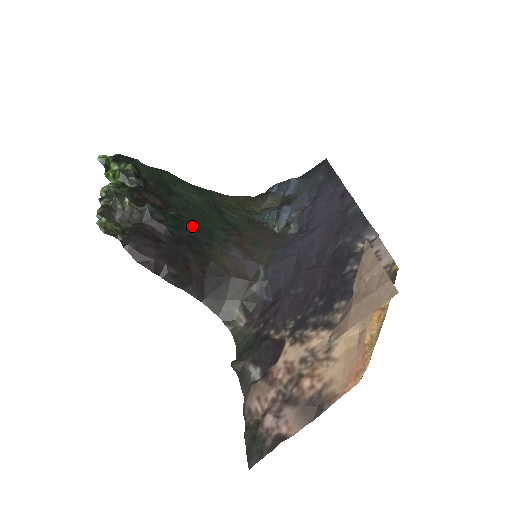
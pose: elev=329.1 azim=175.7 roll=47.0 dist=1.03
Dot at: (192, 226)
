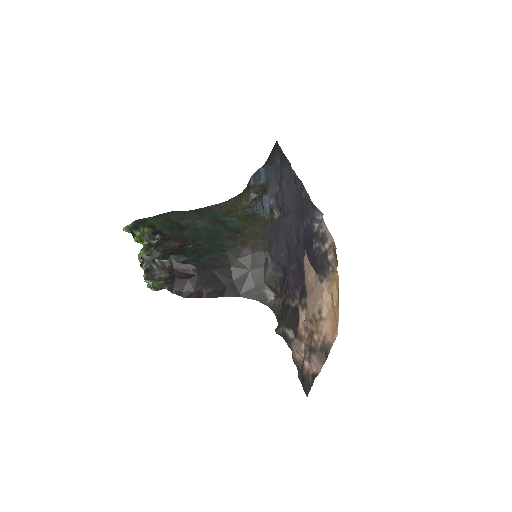
Dot at: (207, 250)
